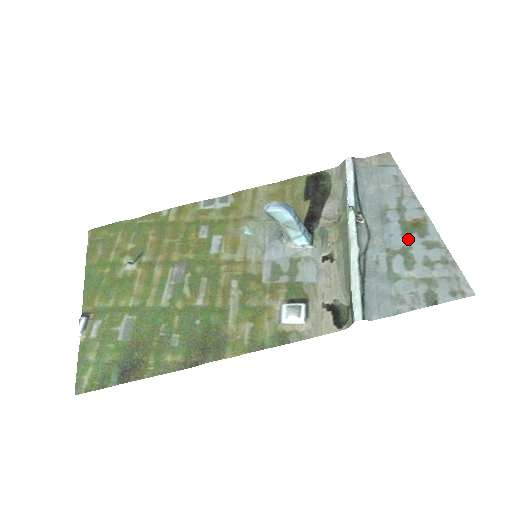
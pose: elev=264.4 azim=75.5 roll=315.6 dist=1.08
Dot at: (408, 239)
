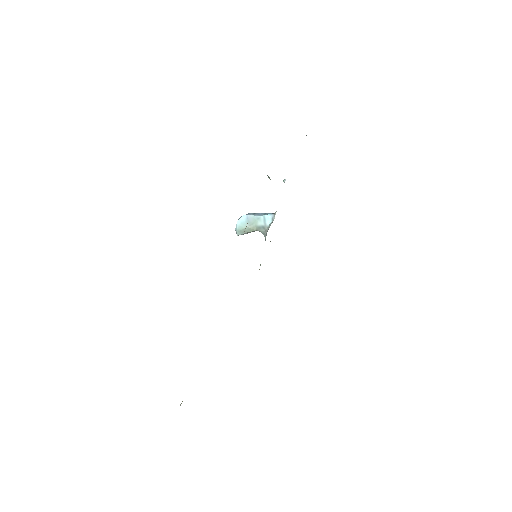
Dot at: occluded
